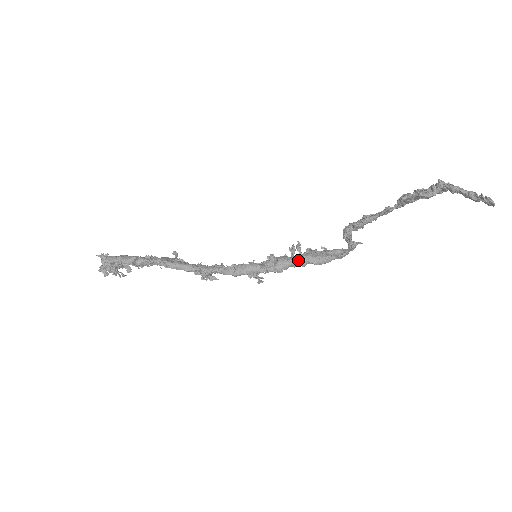
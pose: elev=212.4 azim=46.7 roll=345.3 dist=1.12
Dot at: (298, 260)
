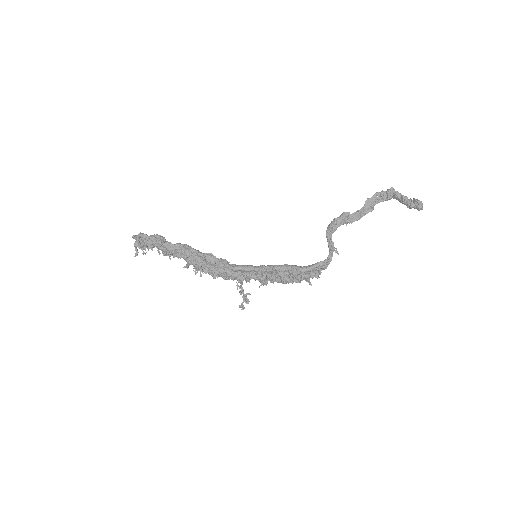
Dot at: (287, 264)
